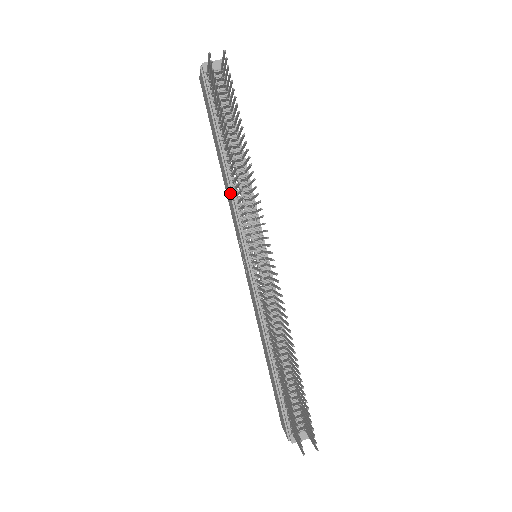
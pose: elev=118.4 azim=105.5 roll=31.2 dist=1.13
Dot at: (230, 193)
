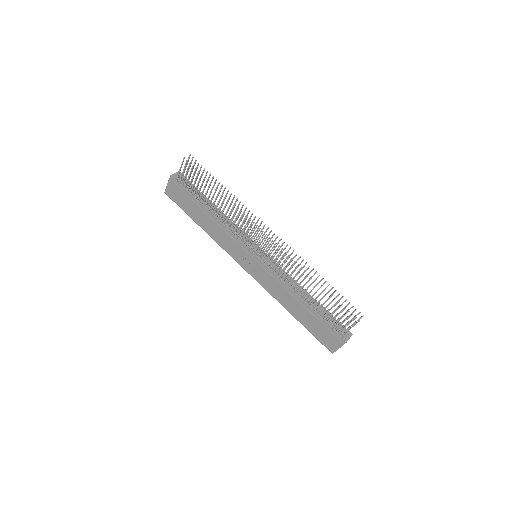
Dot at: (223, 229)
